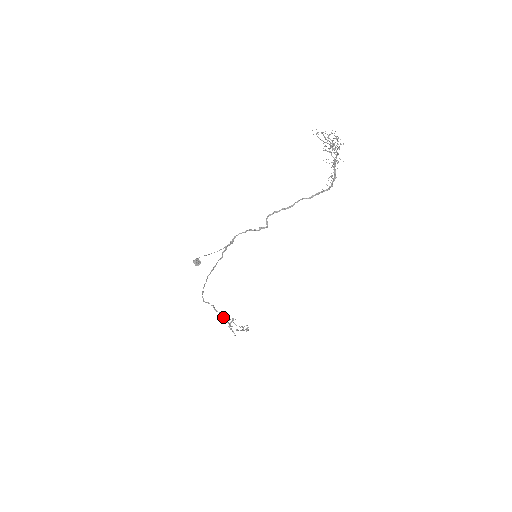
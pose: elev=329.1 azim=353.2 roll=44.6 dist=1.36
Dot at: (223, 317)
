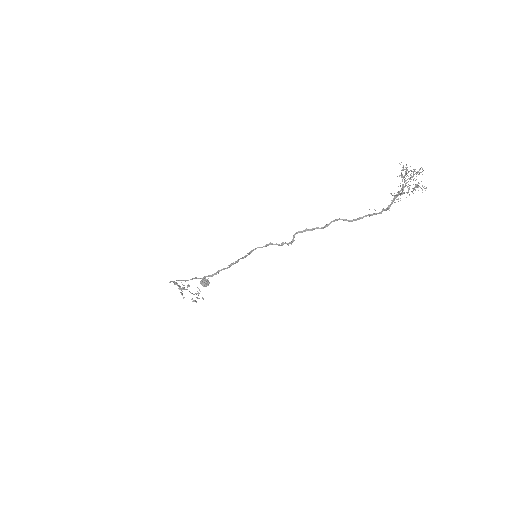
Dot at: (179, 286)
